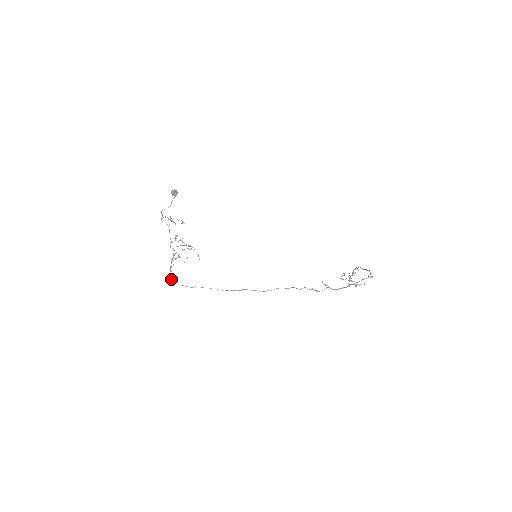
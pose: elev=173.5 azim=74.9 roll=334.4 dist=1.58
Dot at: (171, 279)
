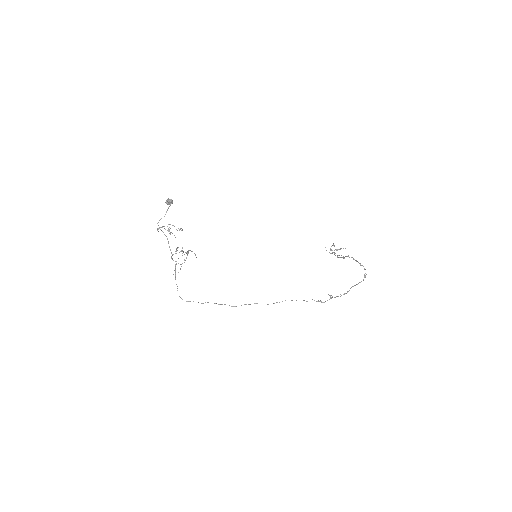
Dot at: occluded
